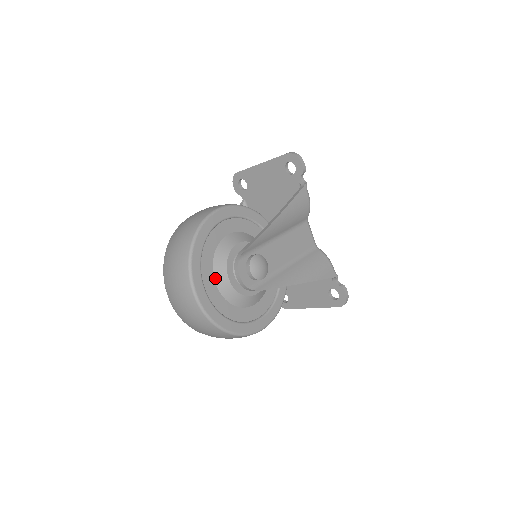
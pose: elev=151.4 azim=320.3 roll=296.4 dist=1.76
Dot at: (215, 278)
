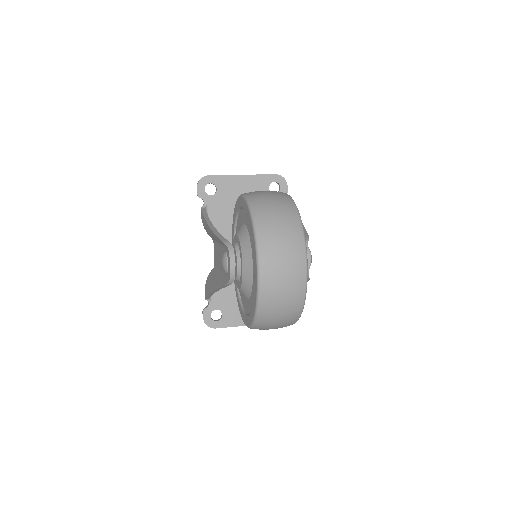
Dot at: occluded
